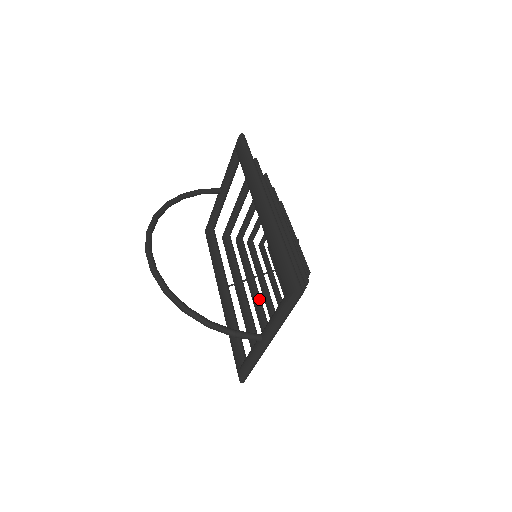
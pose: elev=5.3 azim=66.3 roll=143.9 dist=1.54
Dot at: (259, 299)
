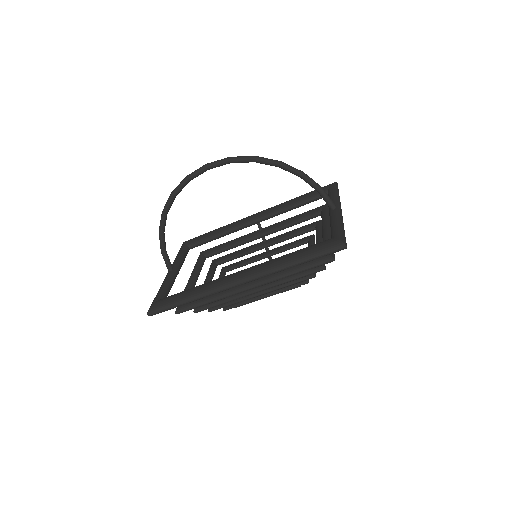
Dot at: occluded
